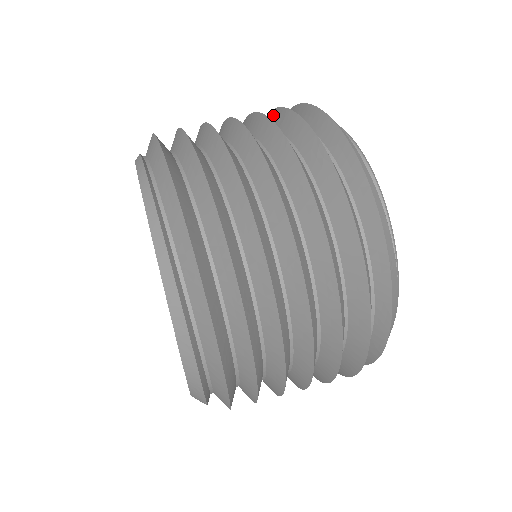
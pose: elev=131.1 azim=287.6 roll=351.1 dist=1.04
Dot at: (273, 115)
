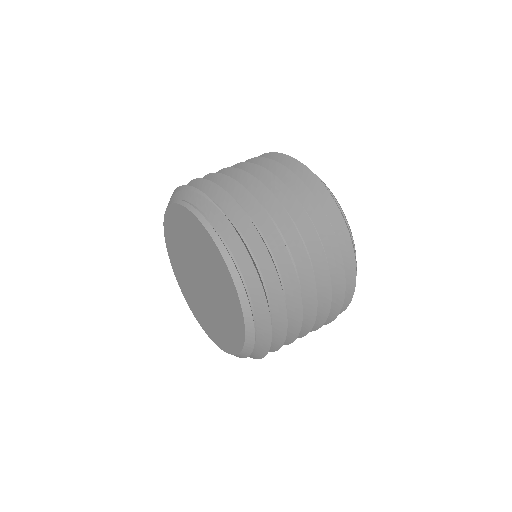
Dot at: (302, 189)
